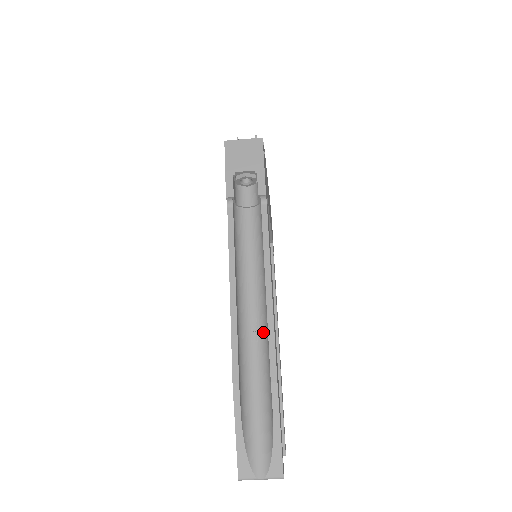
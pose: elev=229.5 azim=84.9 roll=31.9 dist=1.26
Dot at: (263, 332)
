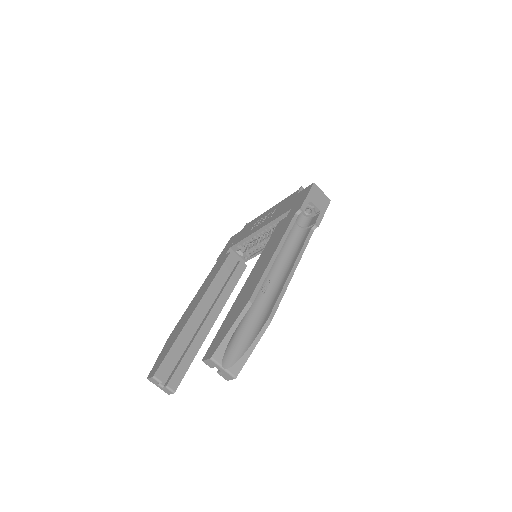
Dot at: (271, 291)
